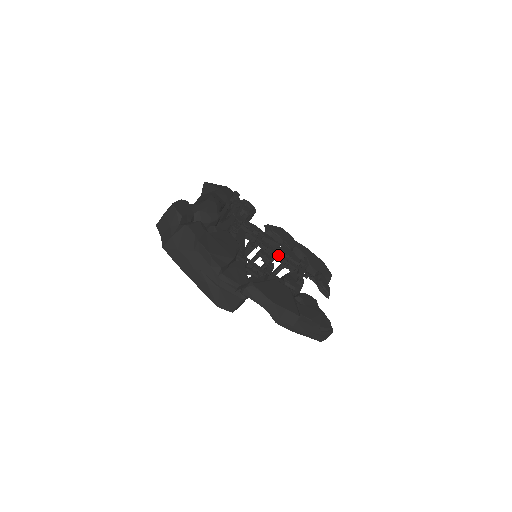
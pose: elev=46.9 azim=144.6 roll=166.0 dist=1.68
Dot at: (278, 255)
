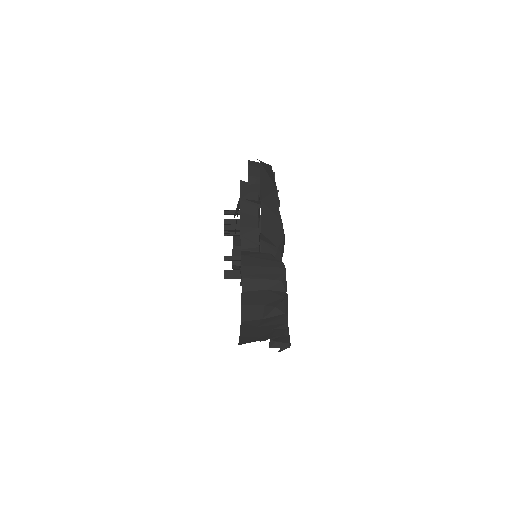
Dot at: occluded
